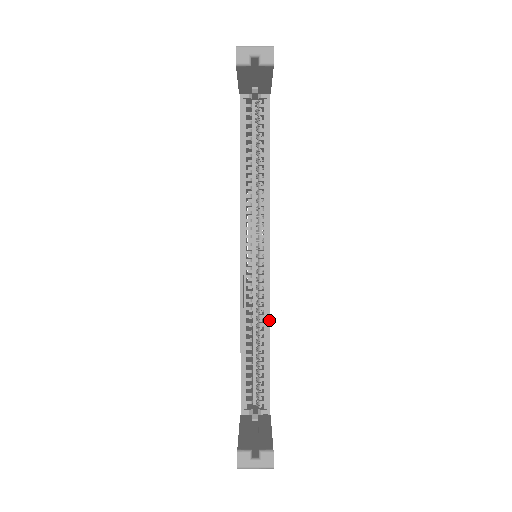
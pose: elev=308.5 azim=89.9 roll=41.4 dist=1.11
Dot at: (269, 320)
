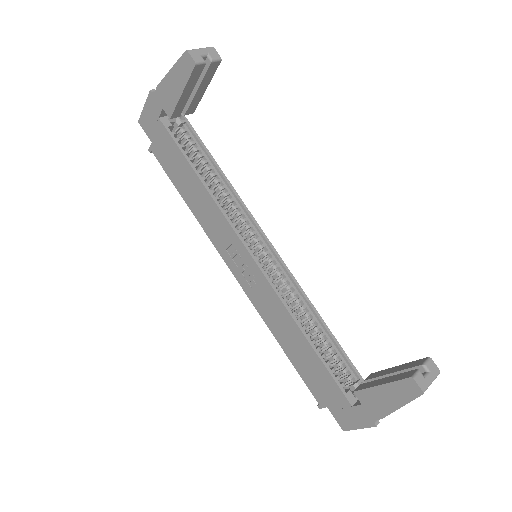
Dot at: (307, 298)
